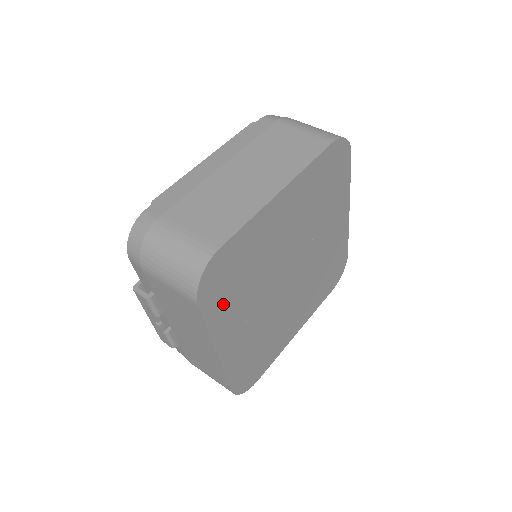
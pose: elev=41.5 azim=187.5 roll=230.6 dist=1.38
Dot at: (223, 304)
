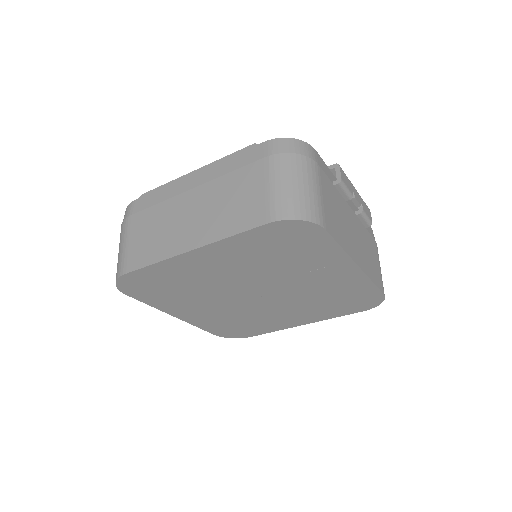
Dot at: (159, 297)
